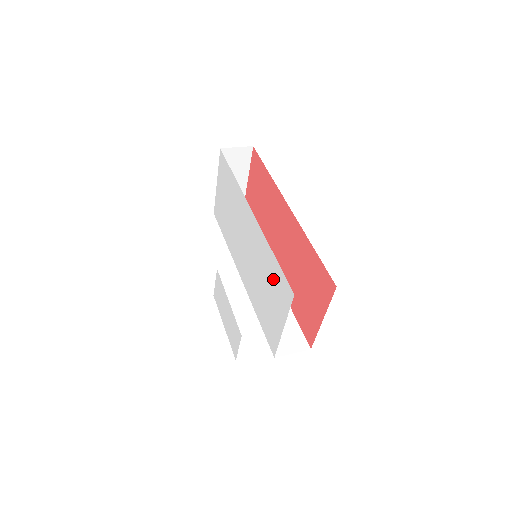
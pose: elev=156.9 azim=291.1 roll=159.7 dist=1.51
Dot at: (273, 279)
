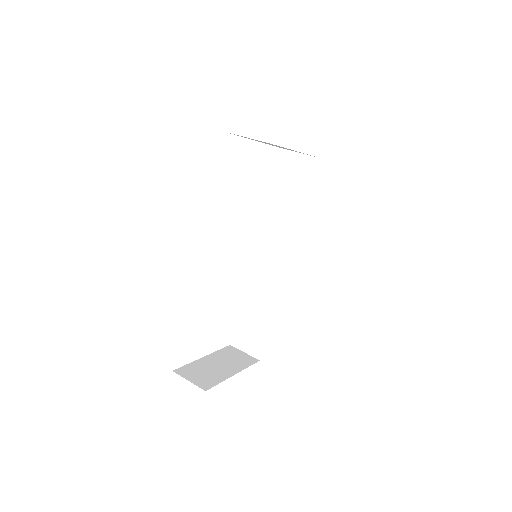
Dot at: occluded
